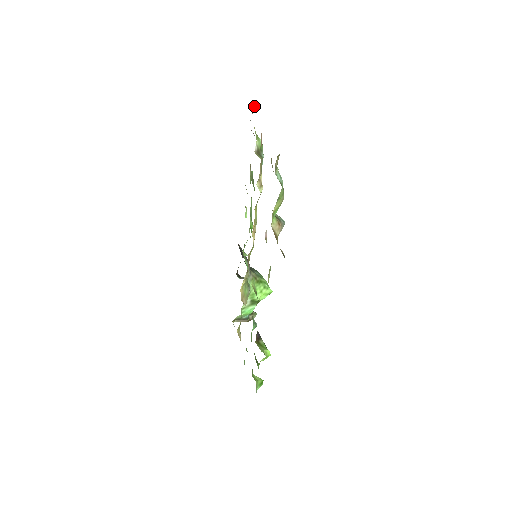
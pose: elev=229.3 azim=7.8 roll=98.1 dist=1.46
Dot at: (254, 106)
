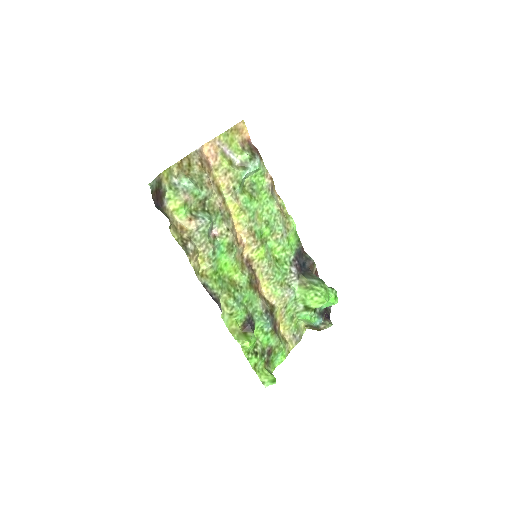
Dot at: (244, 127)
